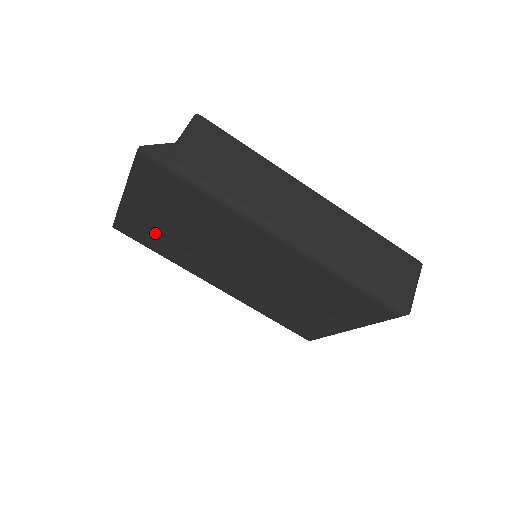
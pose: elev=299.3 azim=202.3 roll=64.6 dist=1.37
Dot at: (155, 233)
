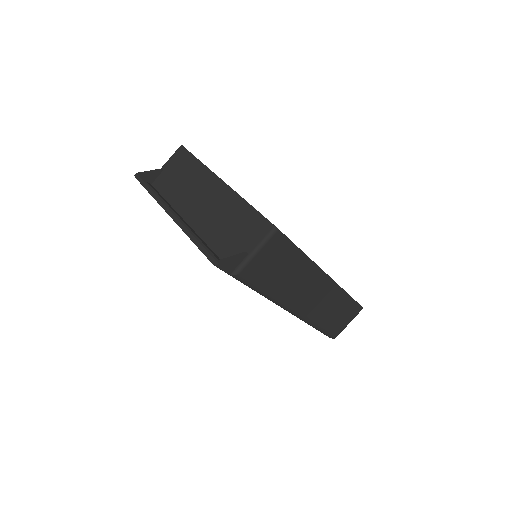
Dot at: occluded
